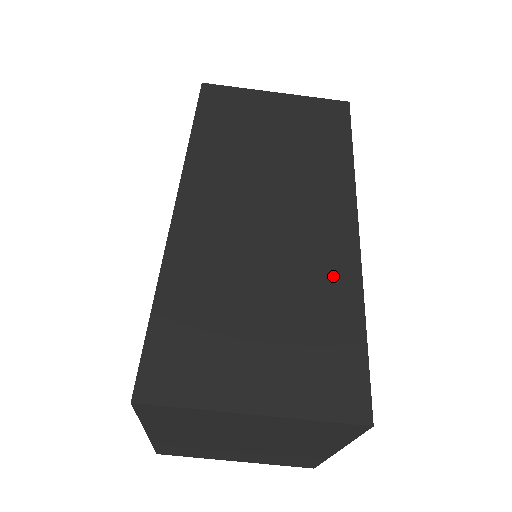
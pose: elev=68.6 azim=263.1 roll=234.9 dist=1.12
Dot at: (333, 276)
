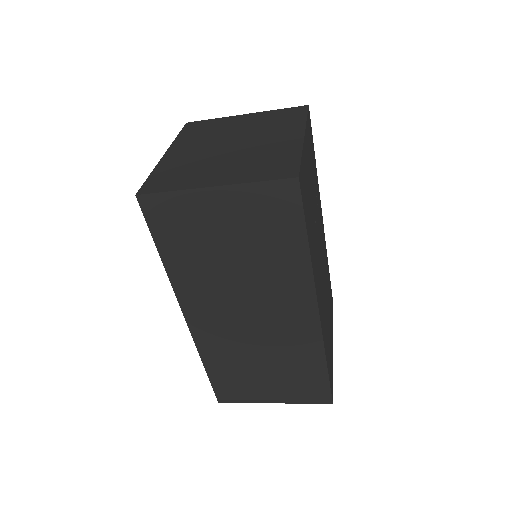
Dot at: (304, 347)
